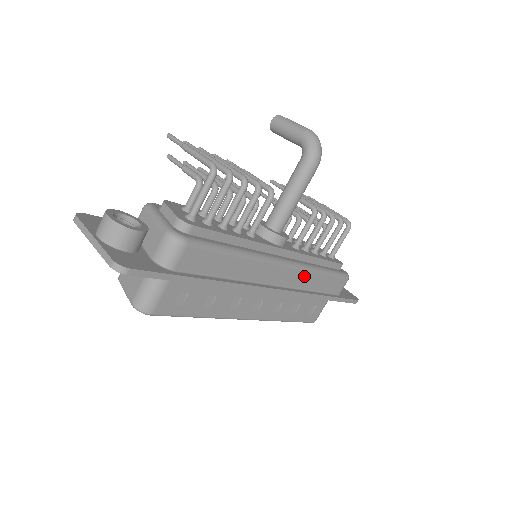
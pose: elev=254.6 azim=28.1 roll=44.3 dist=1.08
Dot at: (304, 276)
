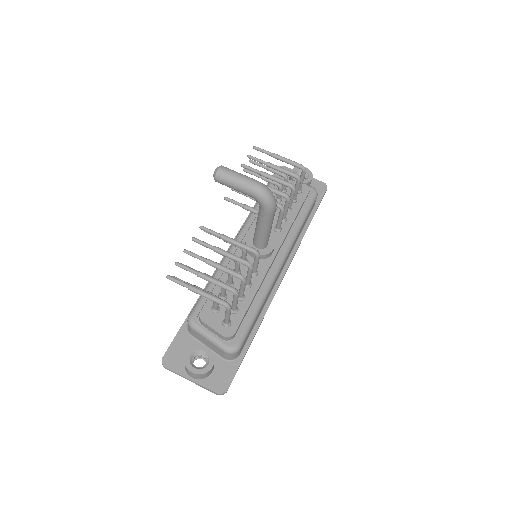
Dot at: occluded
